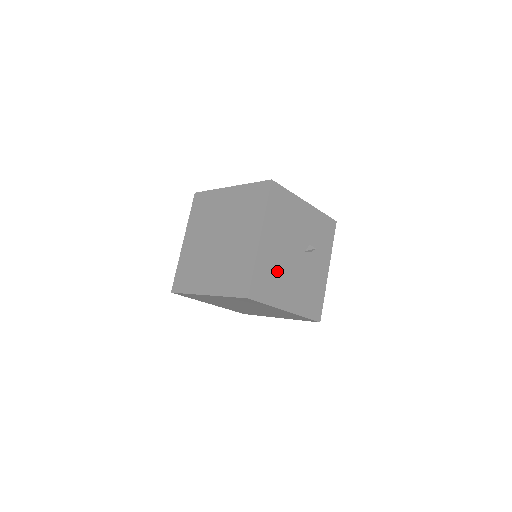
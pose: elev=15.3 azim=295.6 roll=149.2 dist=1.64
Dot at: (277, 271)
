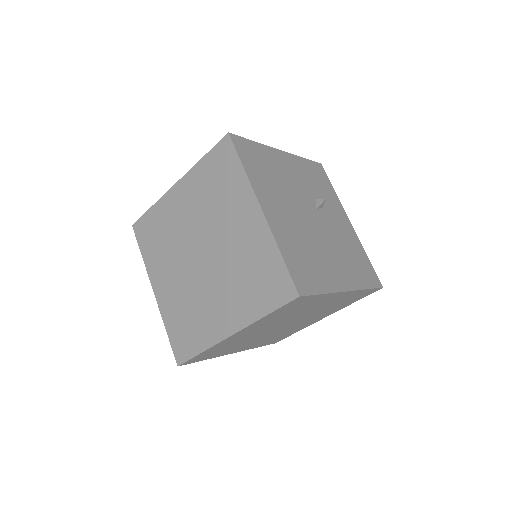
Dot at: (306, 245)
